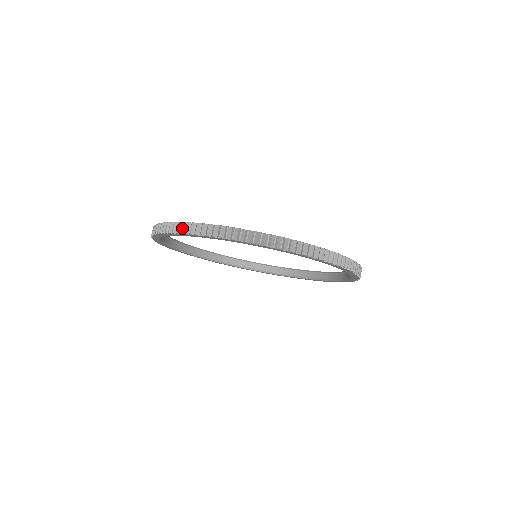
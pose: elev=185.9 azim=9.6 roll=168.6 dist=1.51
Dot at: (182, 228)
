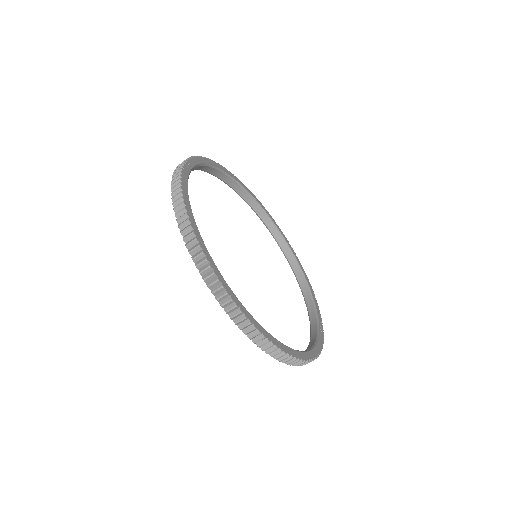
Dot at: (185, 230)
